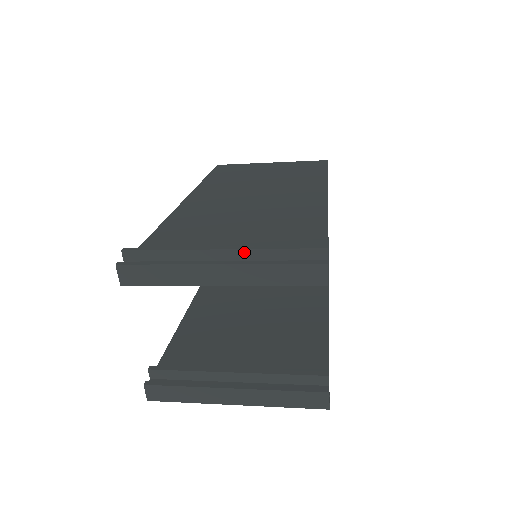
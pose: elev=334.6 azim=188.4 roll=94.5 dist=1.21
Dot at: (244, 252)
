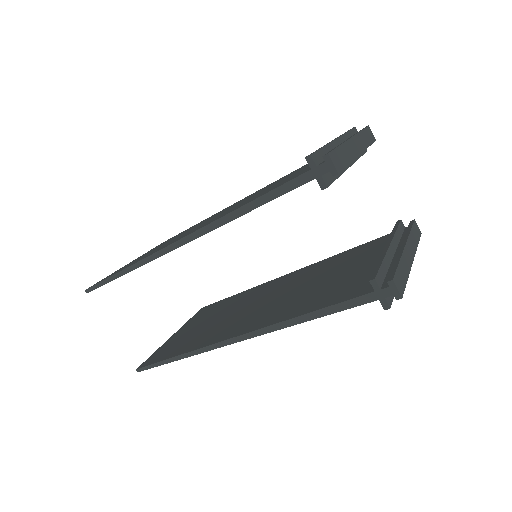
Dot at: (342, 138)
